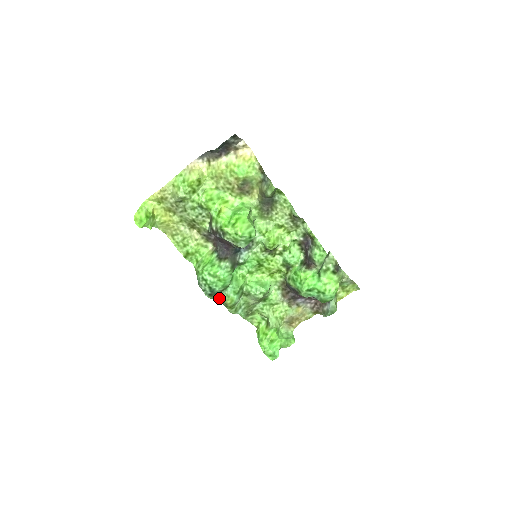
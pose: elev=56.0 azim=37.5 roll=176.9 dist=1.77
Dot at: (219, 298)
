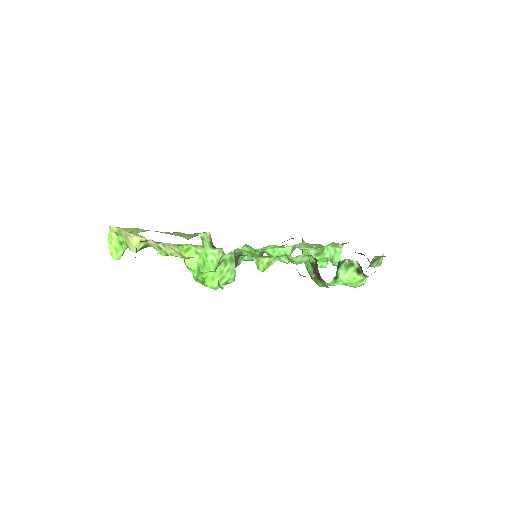
Dot at: occluded
